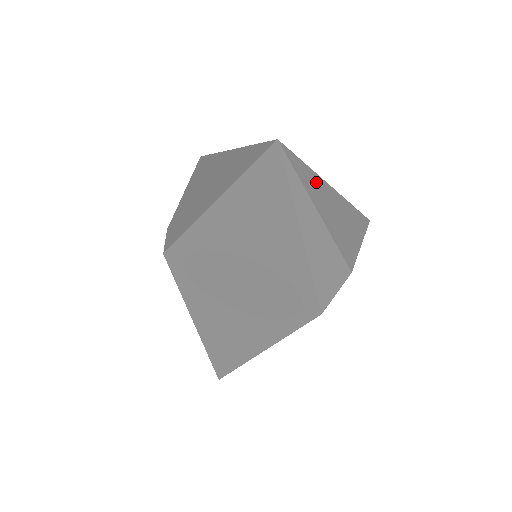
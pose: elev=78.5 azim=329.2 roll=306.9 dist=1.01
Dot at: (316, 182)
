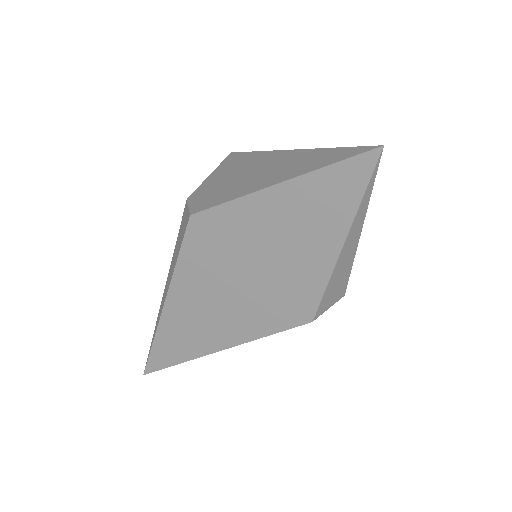
Dot at: occluded
